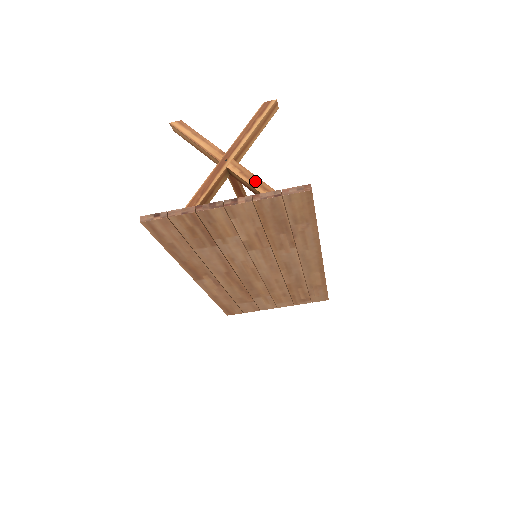
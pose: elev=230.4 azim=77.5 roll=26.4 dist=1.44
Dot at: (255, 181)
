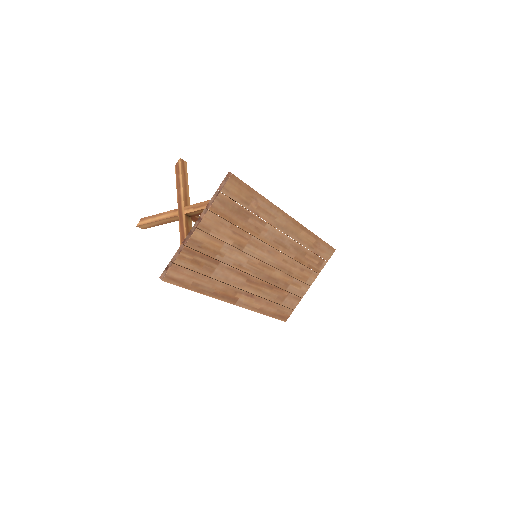
Dot at: (205, 204)
